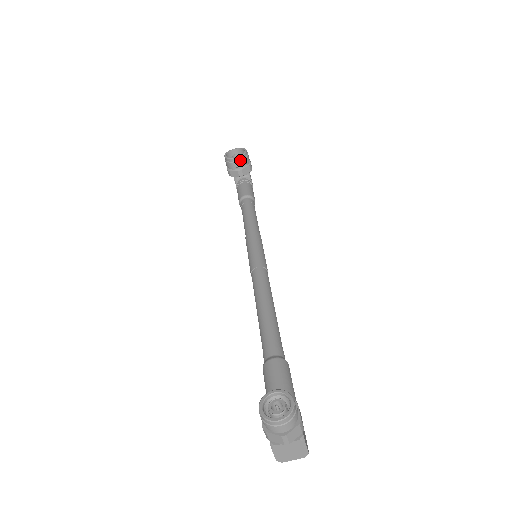
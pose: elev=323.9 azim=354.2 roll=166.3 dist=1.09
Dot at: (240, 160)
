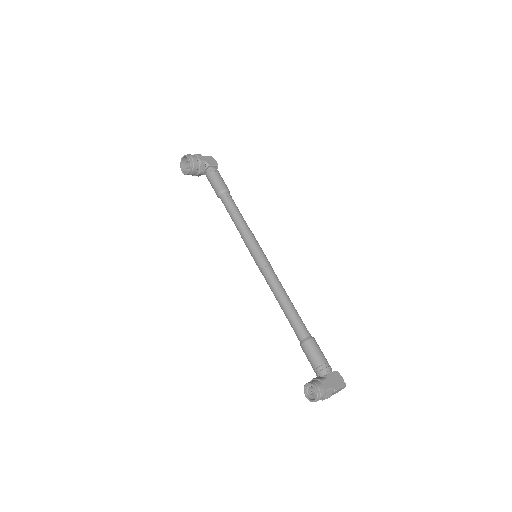
Dot at: (192, 170)
